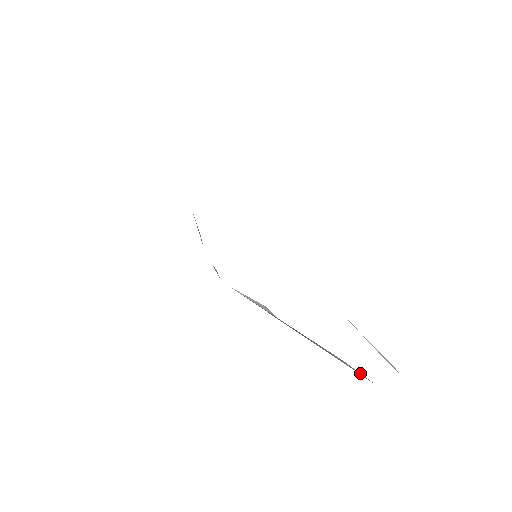
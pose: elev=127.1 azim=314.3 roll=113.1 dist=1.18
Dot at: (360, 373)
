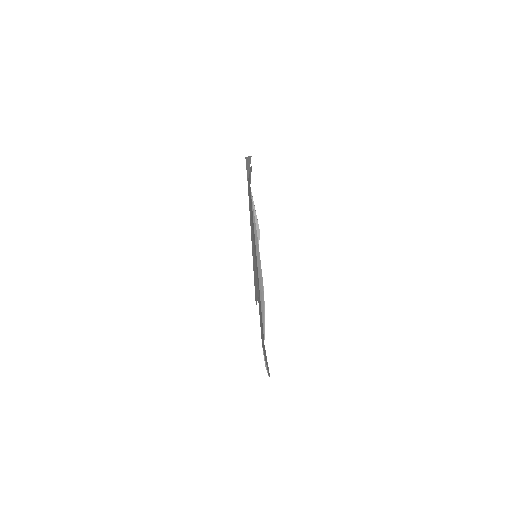
Dot at: occluded
